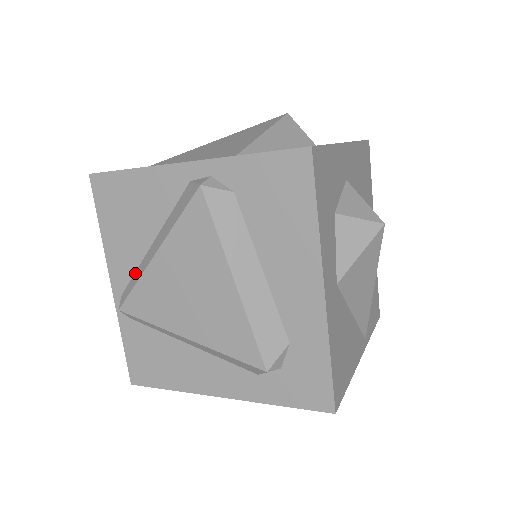
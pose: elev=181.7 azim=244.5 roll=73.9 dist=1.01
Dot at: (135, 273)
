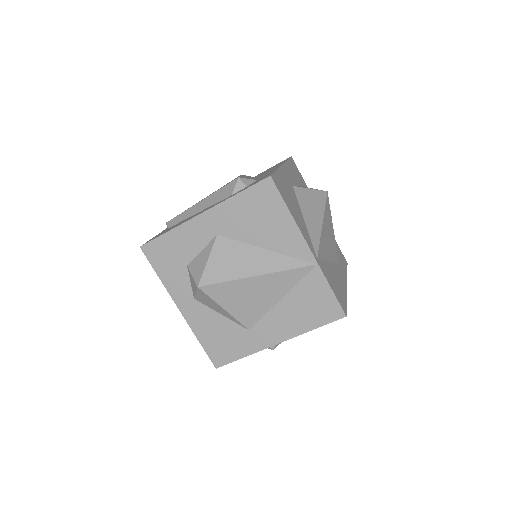
Dot at: occluded
